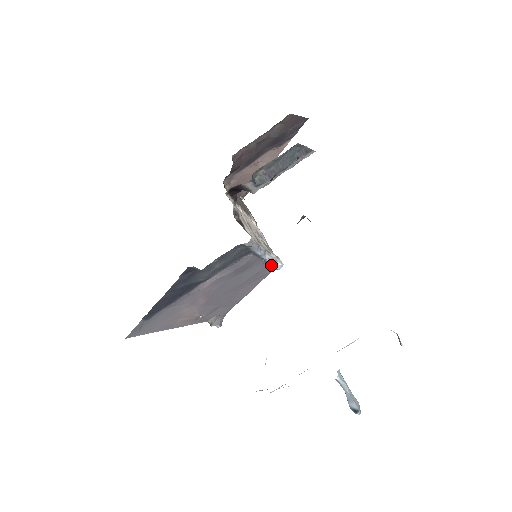
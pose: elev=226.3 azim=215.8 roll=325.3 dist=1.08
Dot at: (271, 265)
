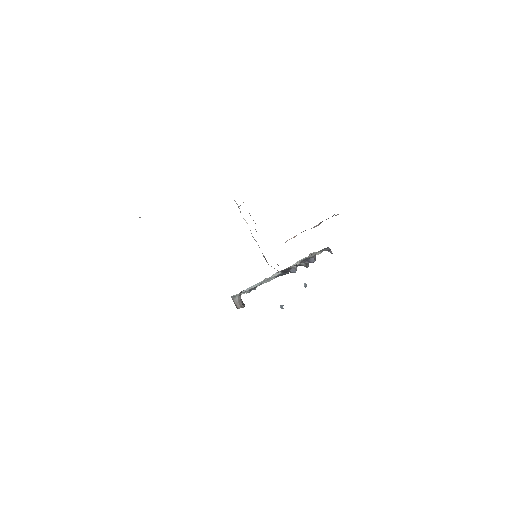
Dot at: occluded
